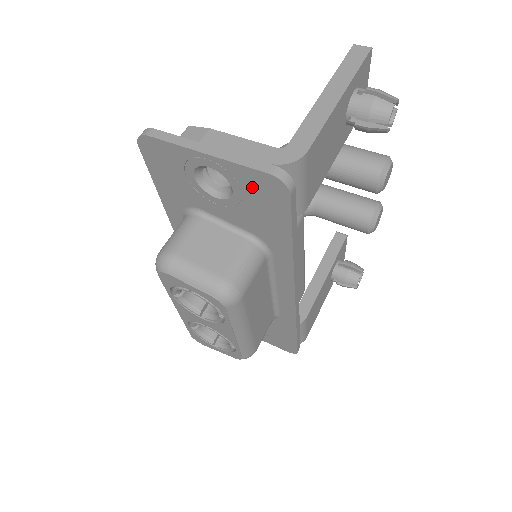
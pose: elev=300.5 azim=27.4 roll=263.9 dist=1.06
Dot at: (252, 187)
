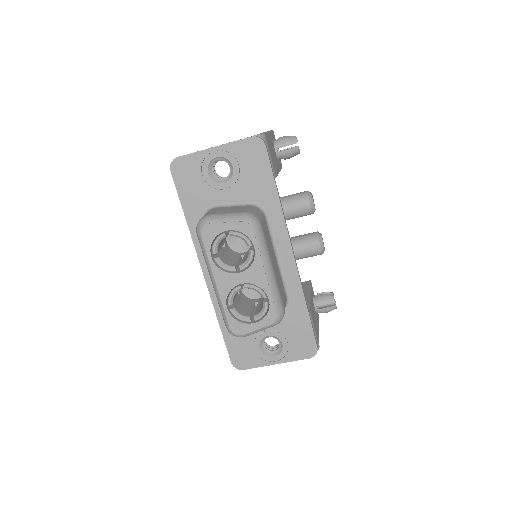
Dot at: (244, 155)
